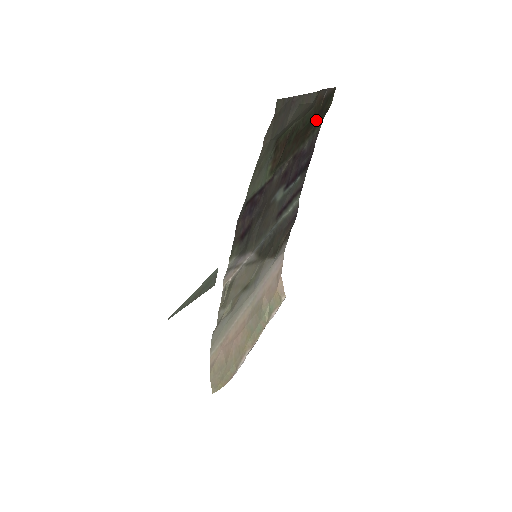
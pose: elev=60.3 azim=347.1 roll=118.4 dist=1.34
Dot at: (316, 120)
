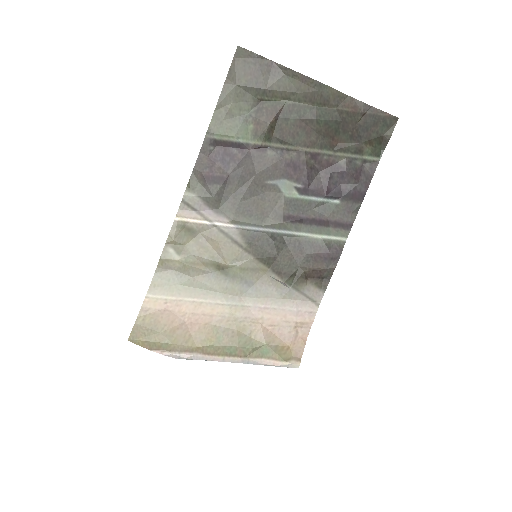
Dot at: (355, 136)
